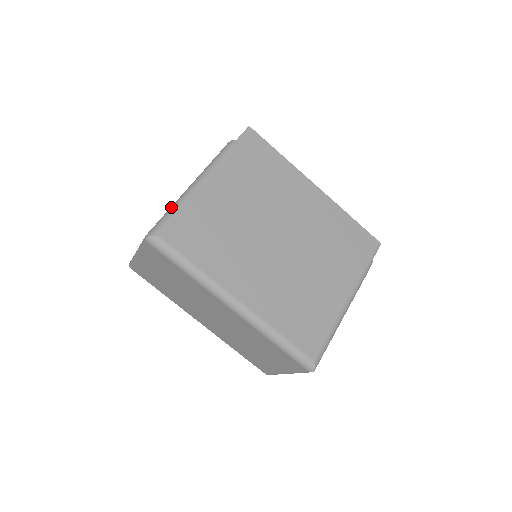
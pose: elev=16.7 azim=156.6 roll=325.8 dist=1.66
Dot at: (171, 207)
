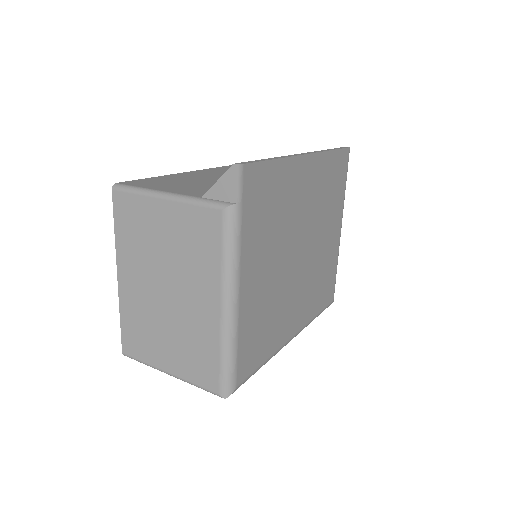
Dot at: (224, 351)
